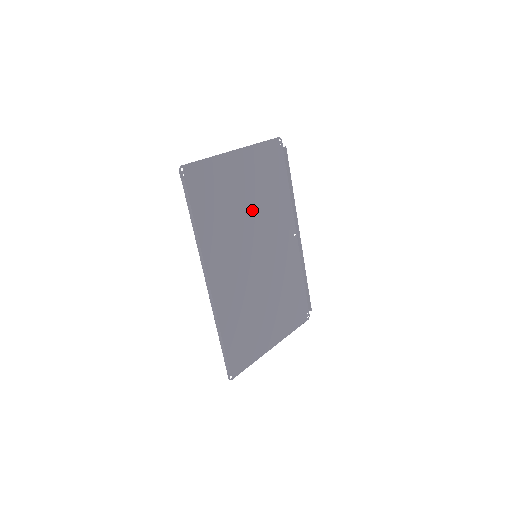
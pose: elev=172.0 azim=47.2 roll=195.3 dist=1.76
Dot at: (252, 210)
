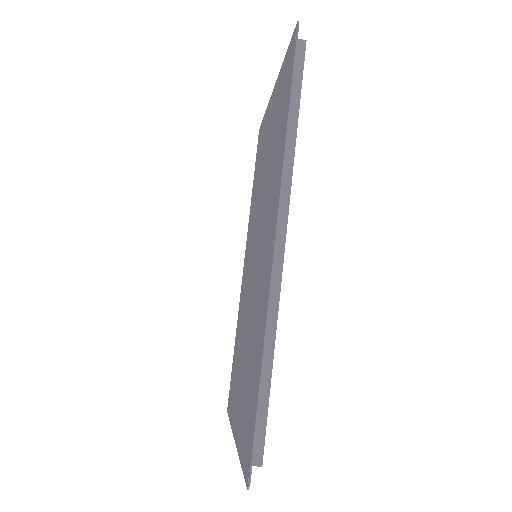
Dot at: (262, 184)
